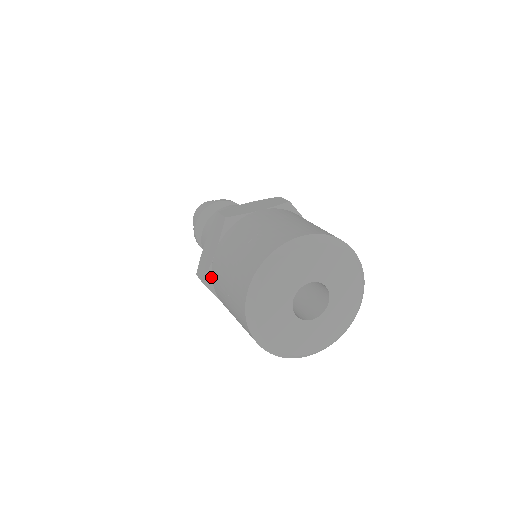
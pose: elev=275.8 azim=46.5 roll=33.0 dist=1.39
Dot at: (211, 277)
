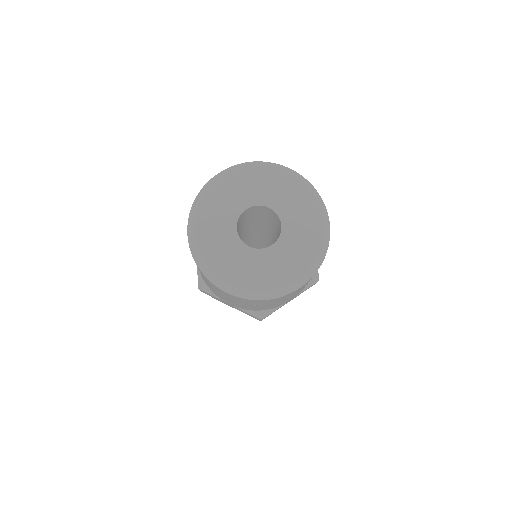
Dot at: occluded
